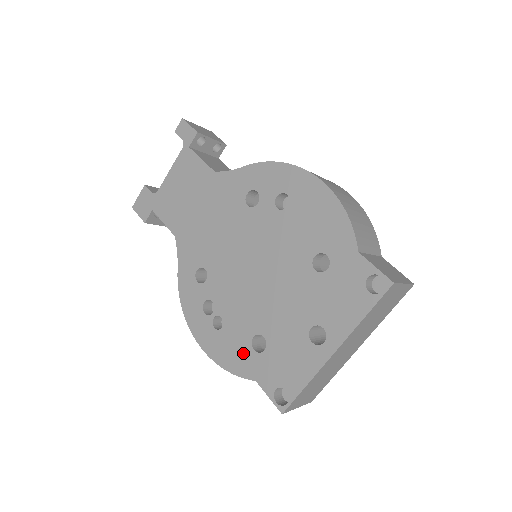
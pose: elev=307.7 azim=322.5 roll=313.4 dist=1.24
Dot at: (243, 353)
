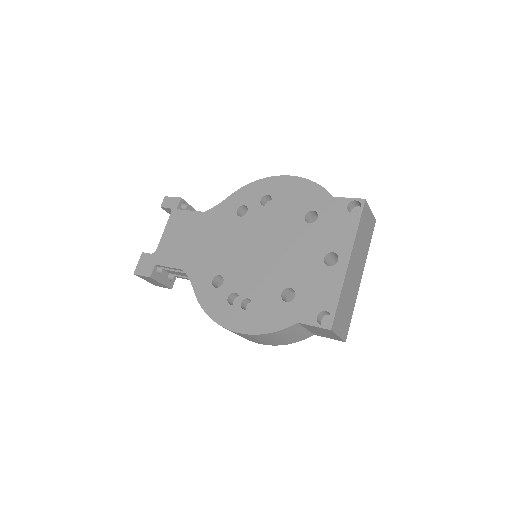
Dot at: (278, 310)
